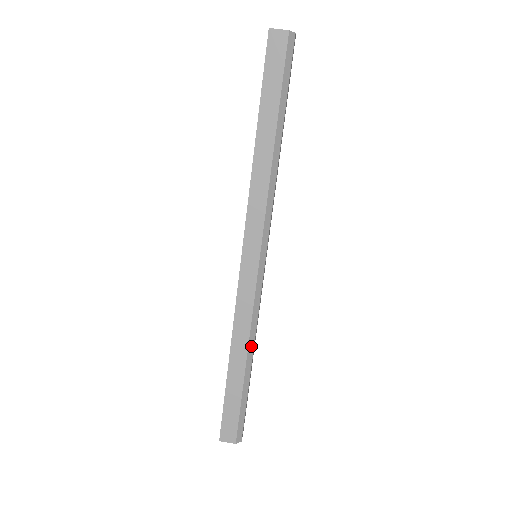
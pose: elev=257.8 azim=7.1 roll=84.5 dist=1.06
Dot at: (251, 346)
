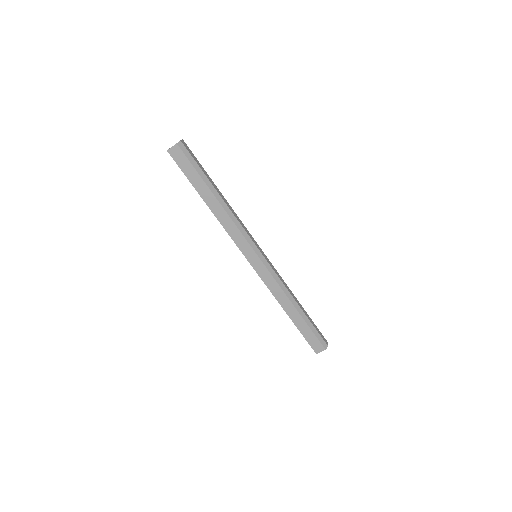
Dot at: (292, 299)
